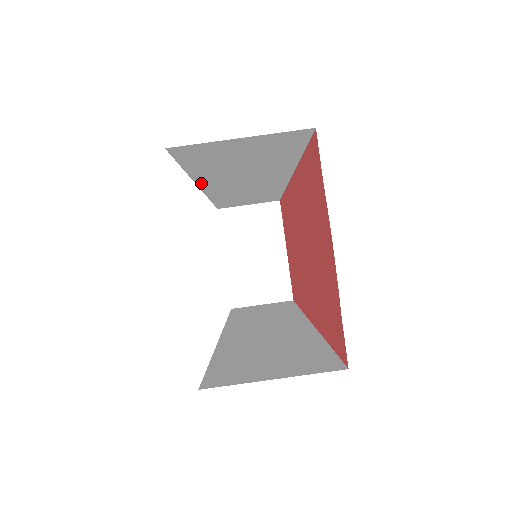
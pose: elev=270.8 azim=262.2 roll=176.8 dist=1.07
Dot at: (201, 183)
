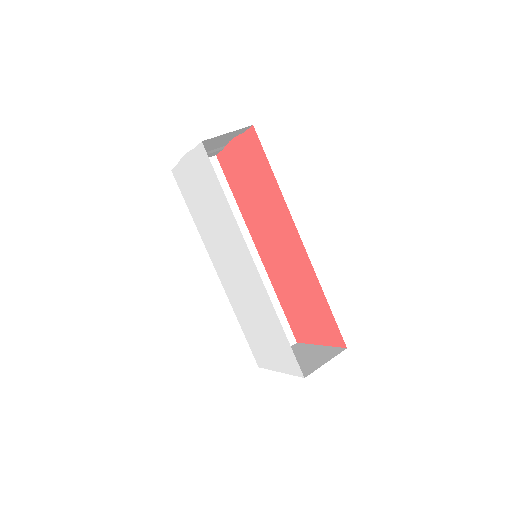
Dot at: occluded
